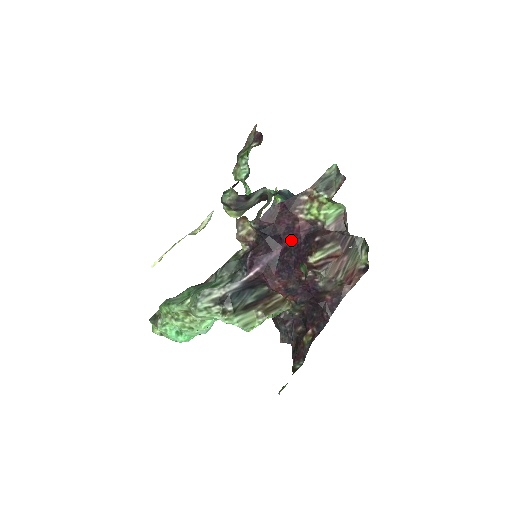
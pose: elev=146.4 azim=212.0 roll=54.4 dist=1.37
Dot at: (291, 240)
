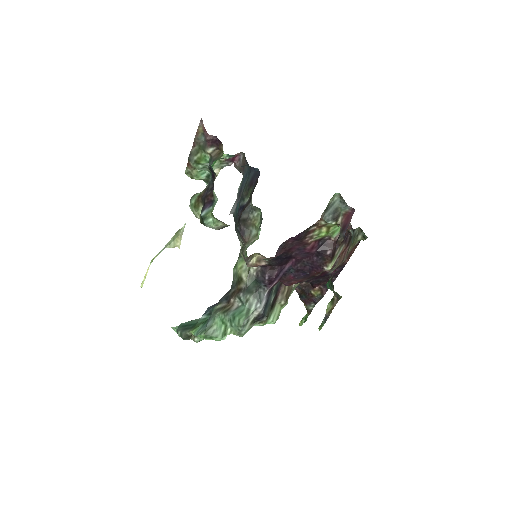
Dot at: (303, 256)
